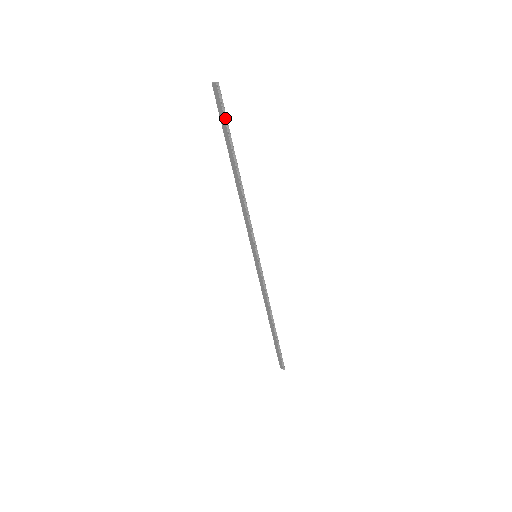
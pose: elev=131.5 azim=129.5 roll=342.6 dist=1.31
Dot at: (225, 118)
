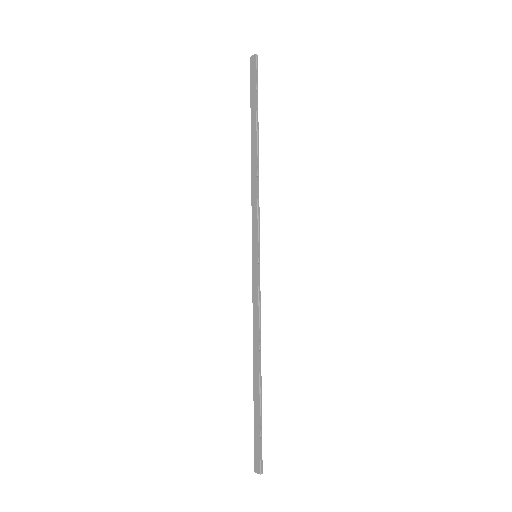
Dot at: (256, 86)
